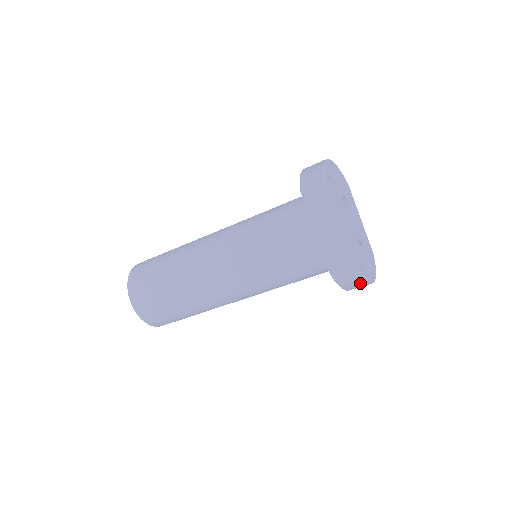
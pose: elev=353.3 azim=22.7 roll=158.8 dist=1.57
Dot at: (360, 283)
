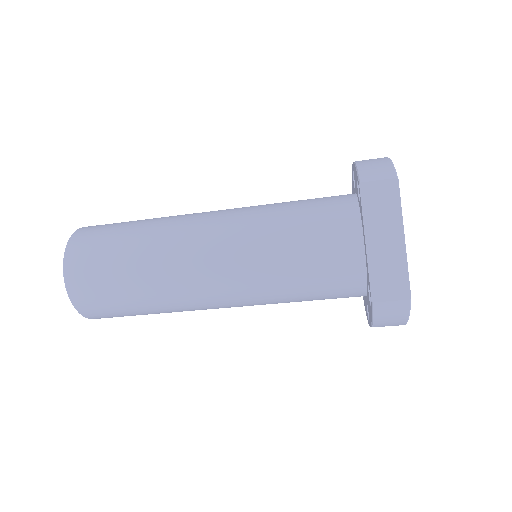
Dot at: (397, 322)
